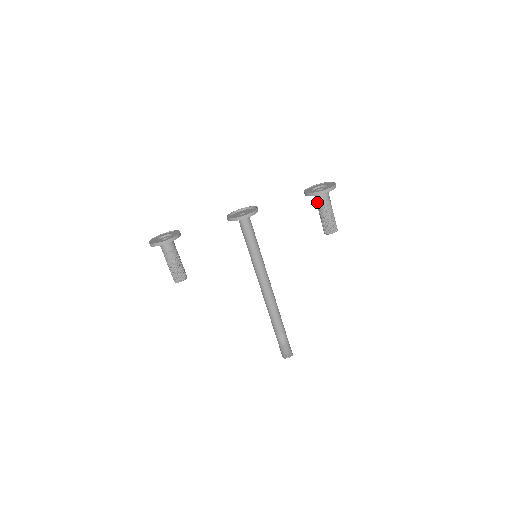
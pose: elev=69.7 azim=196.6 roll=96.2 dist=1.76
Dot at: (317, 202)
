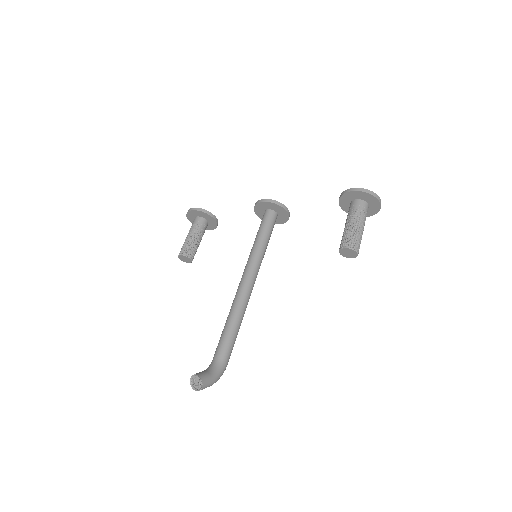
Dot at: (348, 213)
